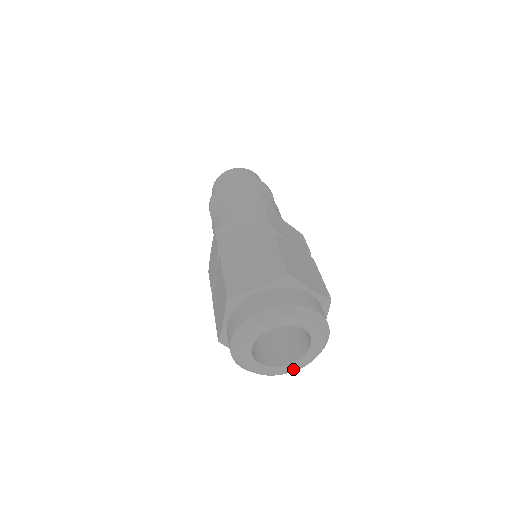
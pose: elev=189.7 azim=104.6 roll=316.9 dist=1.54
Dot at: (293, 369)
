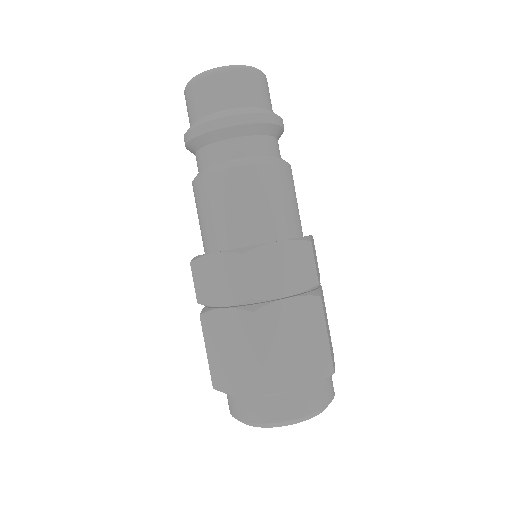
Dot at: occluded
